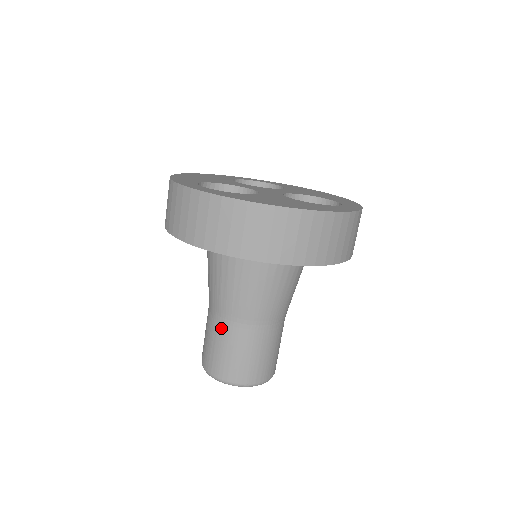
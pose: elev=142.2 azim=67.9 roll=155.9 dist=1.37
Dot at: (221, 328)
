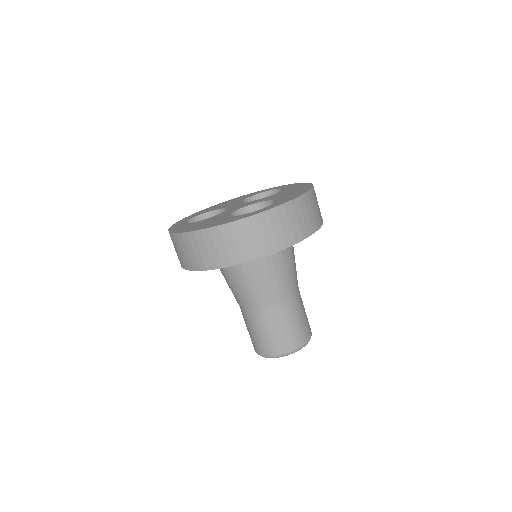
Dot at: occluded
